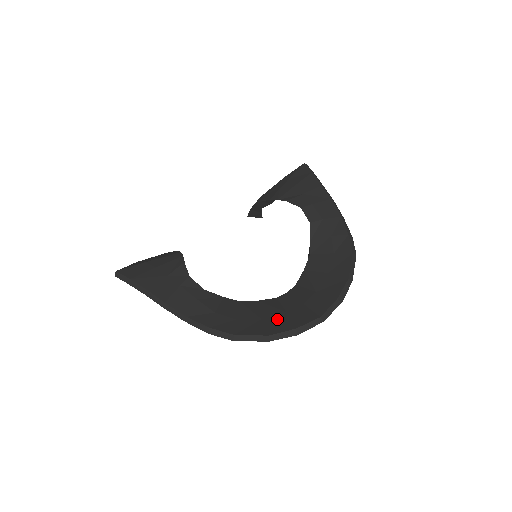
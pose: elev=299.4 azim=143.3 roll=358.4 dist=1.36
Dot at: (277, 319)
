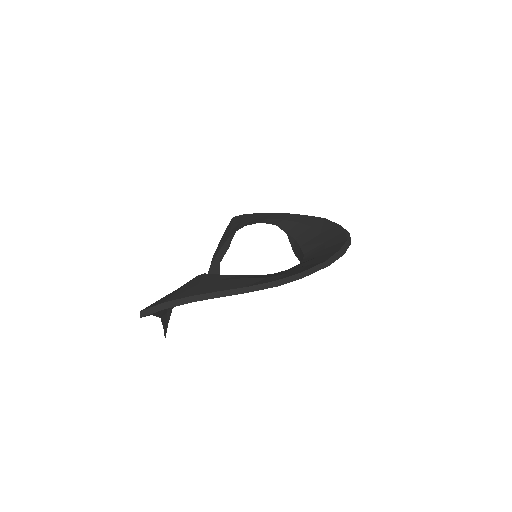
Dot at: (318, 259)
